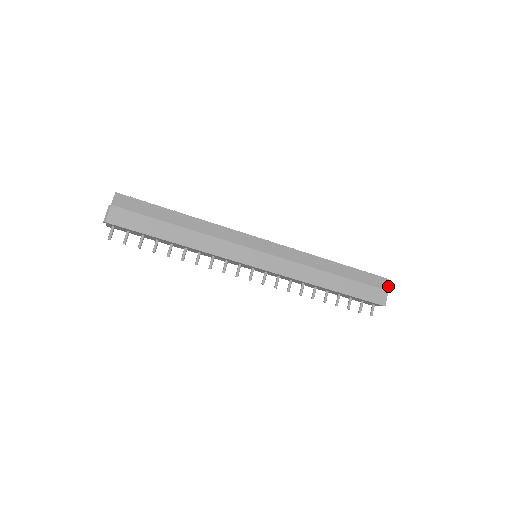
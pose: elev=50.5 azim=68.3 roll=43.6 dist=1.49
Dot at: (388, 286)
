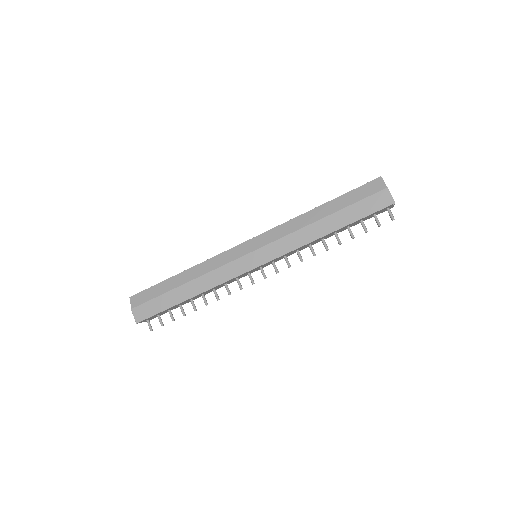
Dot at: (384, 183)
